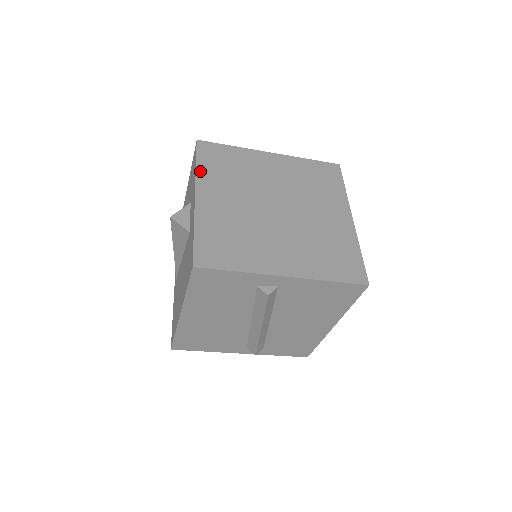
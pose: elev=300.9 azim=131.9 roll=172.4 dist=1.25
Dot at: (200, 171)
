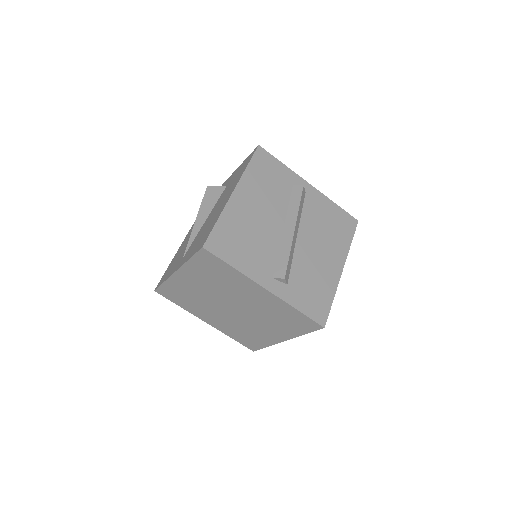
Dot at: occluded
